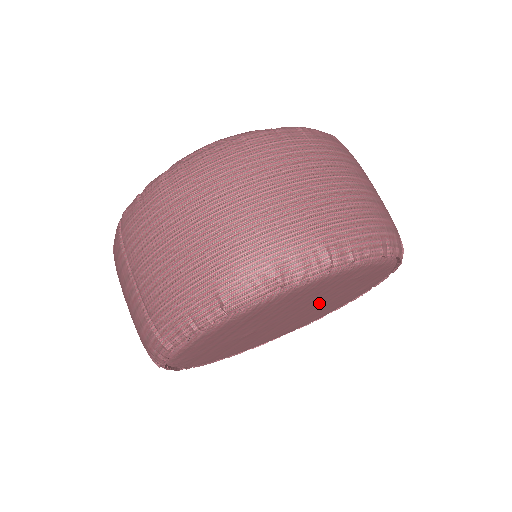
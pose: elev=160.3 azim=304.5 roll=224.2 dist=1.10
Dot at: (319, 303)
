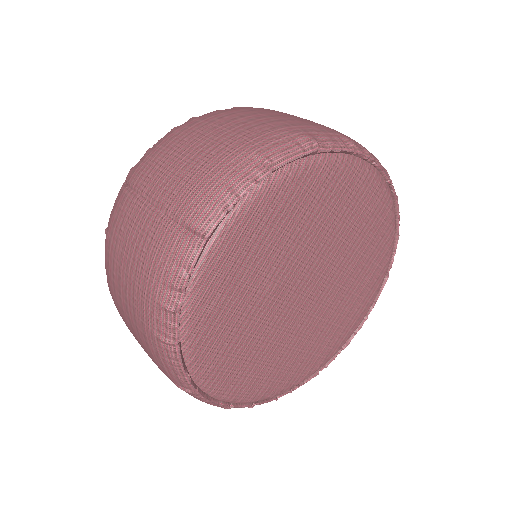
Dot at: (337, 269)
